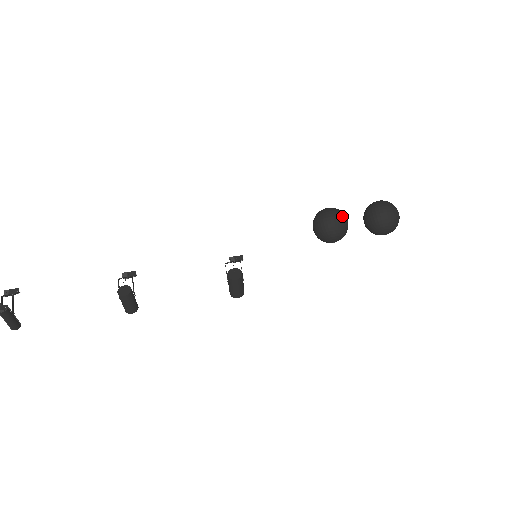
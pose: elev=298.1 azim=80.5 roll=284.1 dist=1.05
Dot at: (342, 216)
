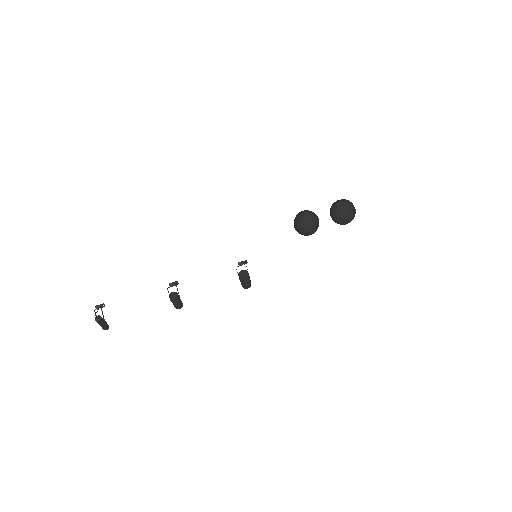
Dot at: (313, 216)
